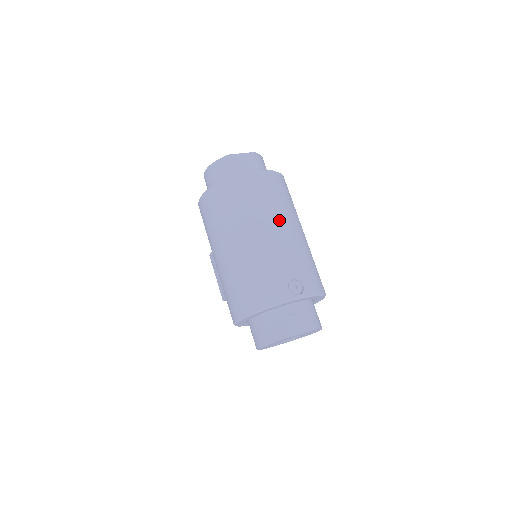
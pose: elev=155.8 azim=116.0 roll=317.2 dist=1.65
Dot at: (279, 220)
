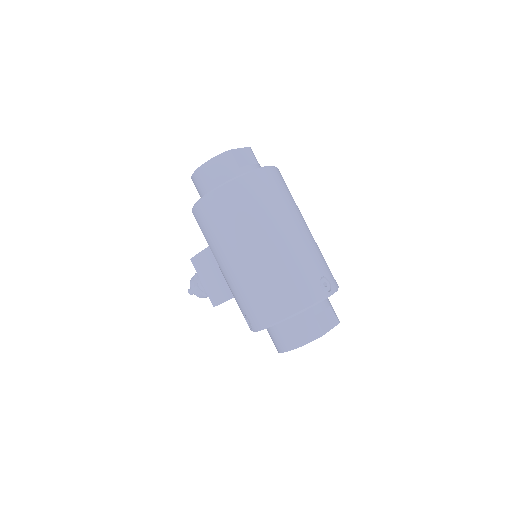
Dot at: (296, 218)
